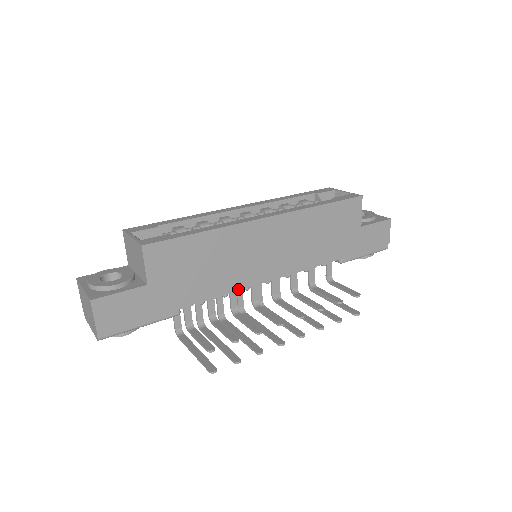
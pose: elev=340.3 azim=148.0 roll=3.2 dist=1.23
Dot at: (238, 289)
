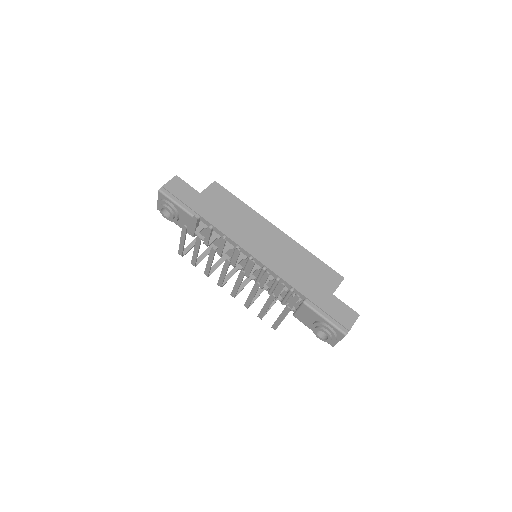
Dot at: (233, 240)
